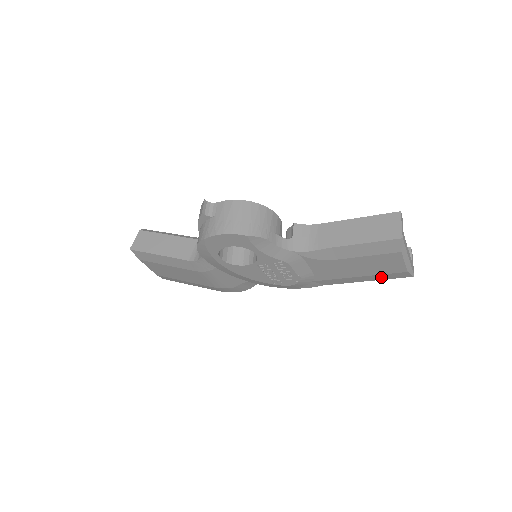
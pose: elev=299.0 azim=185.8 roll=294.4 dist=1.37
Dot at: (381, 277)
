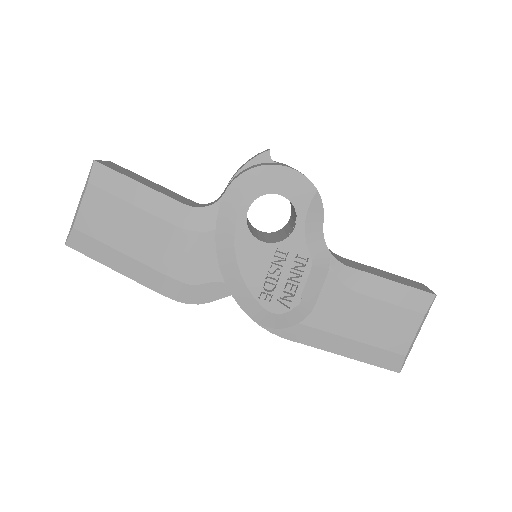
Dot at: (371, 356)
